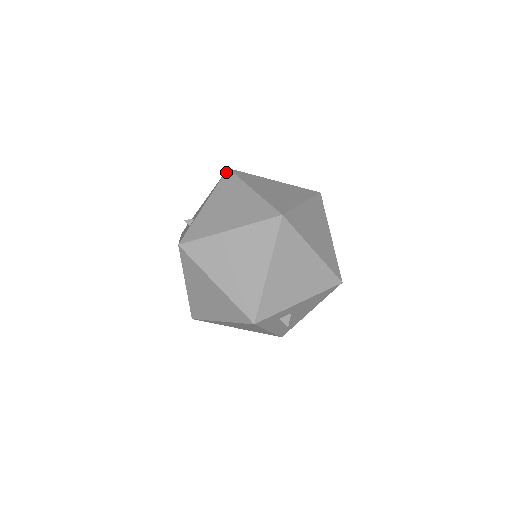
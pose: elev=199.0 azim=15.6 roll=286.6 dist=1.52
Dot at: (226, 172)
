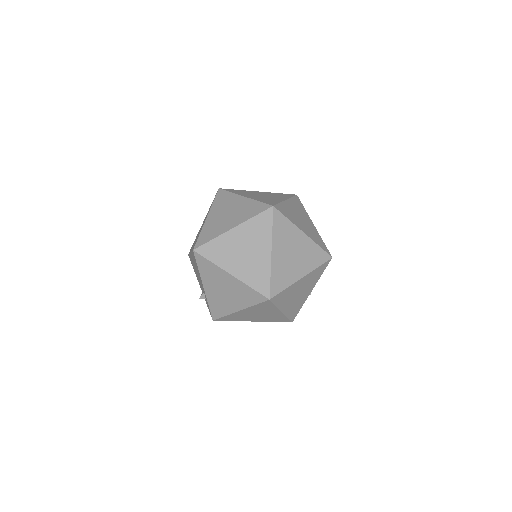
Dot at: (195, 255)
